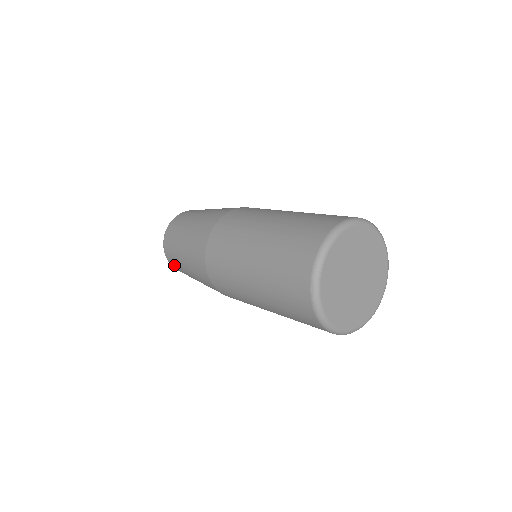
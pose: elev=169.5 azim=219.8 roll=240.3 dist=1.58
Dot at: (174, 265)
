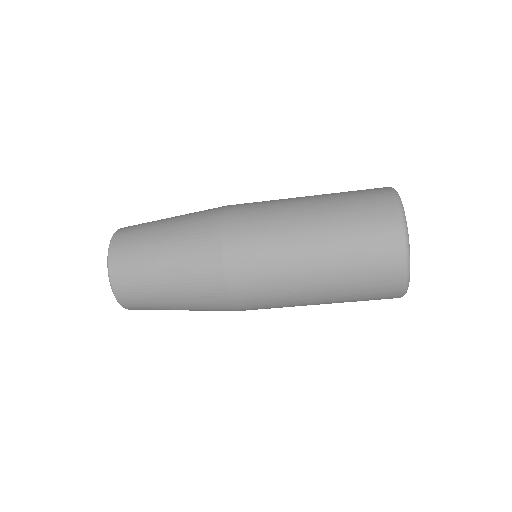
Dot at: (128, 232)
